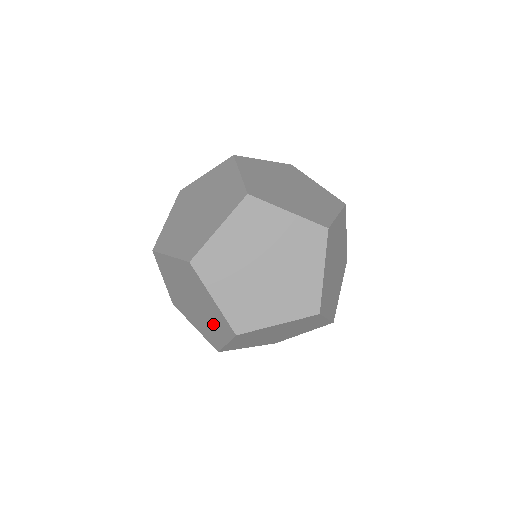
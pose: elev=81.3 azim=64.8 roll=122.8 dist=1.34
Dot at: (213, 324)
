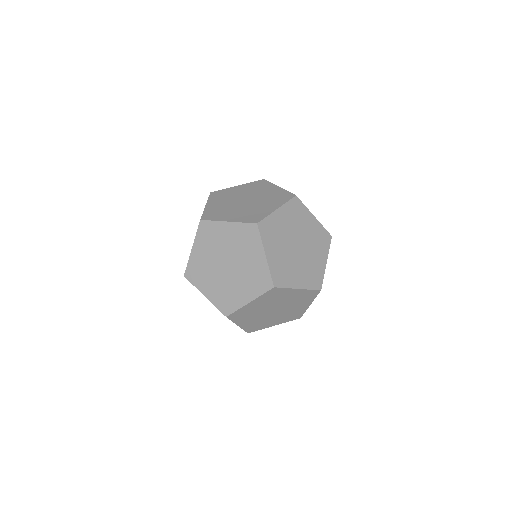
Dot at: (244, 284)
